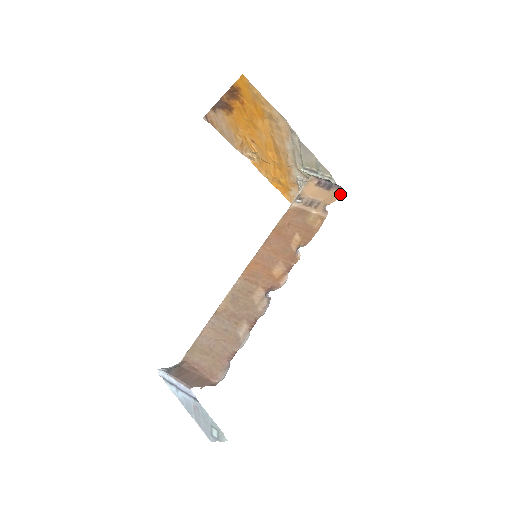
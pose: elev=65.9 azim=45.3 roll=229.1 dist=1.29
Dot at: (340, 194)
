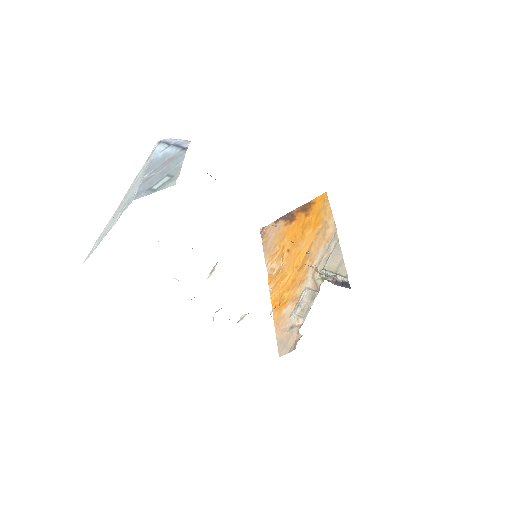
Dot at: occluded
